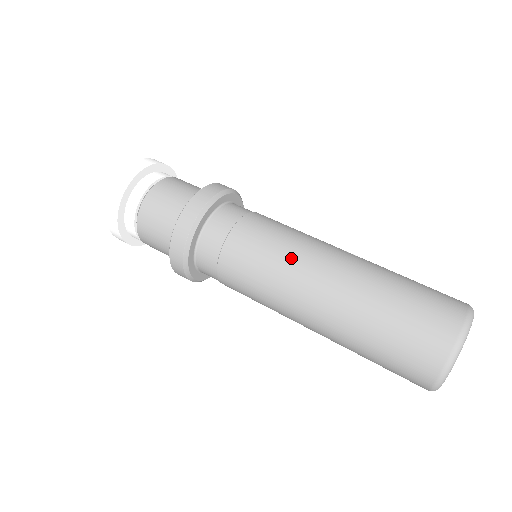
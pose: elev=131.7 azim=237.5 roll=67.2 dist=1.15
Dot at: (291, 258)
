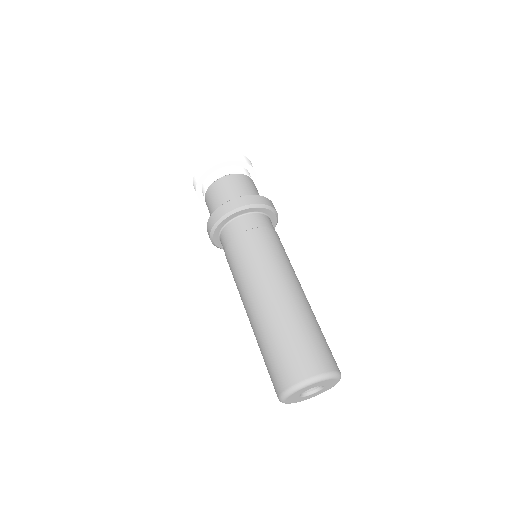
Dot at: (271, 267)
